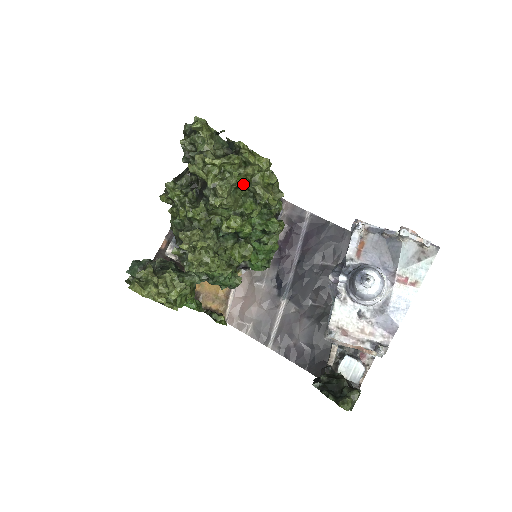
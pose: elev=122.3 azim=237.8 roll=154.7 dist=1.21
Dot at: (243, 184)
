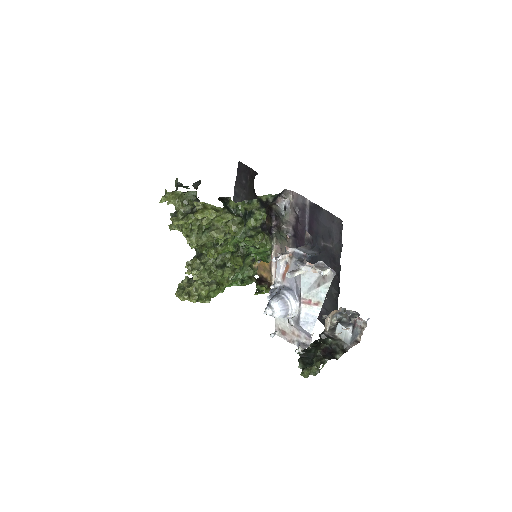
Dot at: (208, 227)
